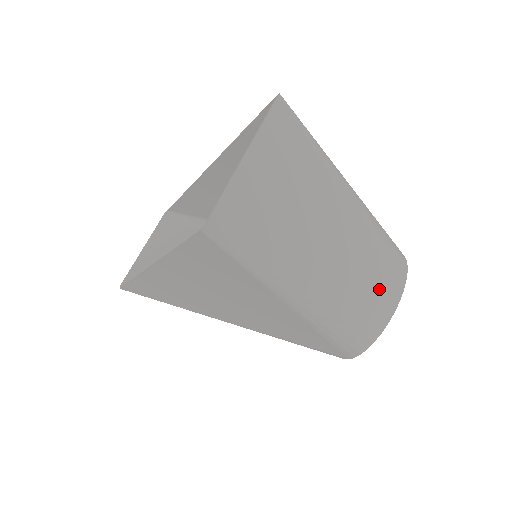
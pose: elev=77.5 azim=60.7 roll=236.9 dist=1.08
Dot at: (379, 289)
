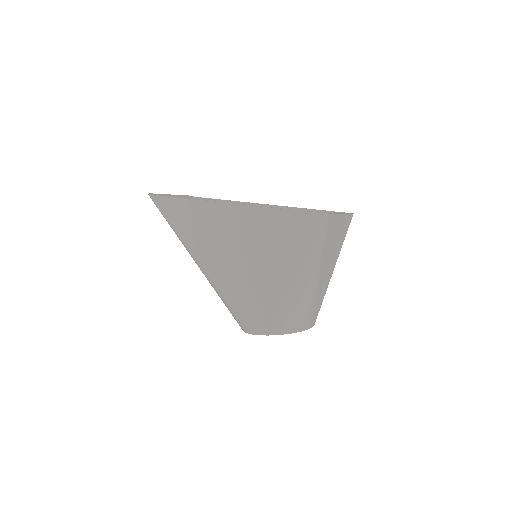
Dot at: (313, 313)
